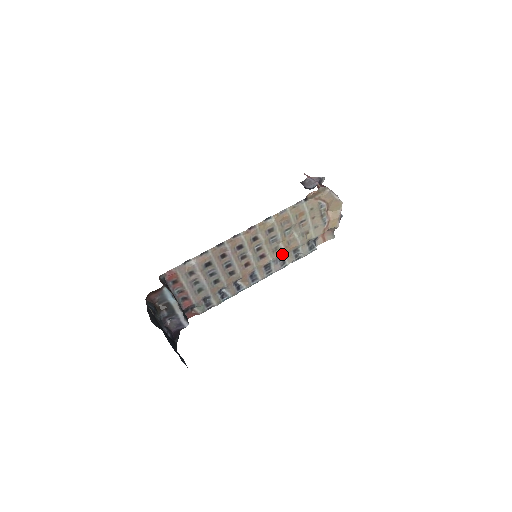
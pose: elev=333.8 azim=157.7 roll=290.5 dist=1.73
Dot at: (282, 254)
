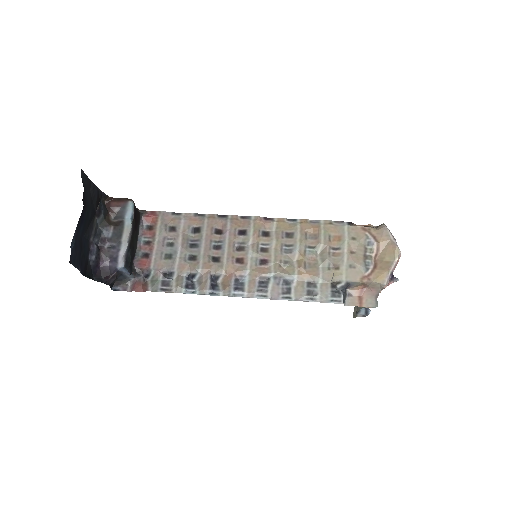
Dot at: (291, 276)
